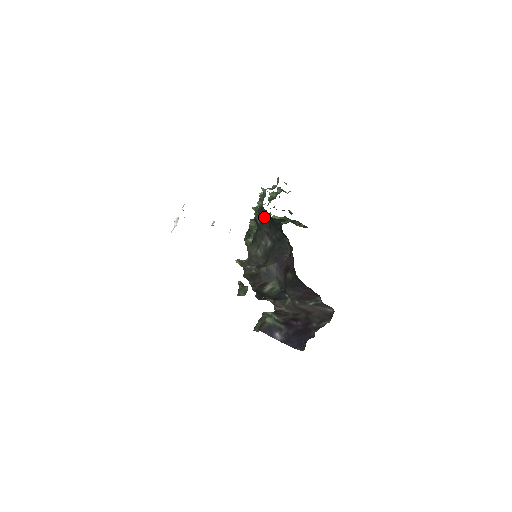
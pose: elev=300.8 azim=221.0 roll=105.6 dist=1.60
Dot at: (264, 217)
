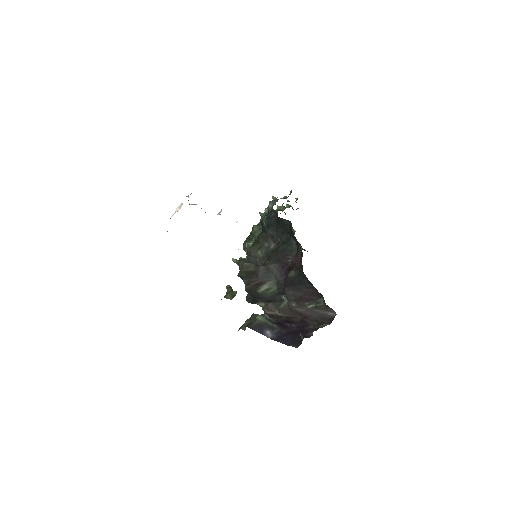
Dot at: (272, 220)
